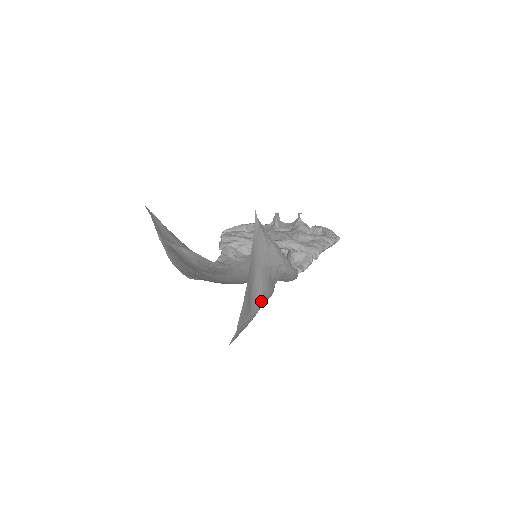
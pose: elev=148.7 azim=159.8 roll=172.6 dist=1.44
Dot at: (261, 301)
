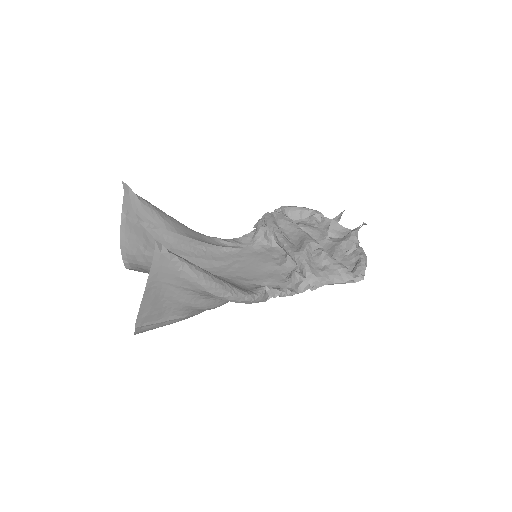
Dot at: (186, 311)
